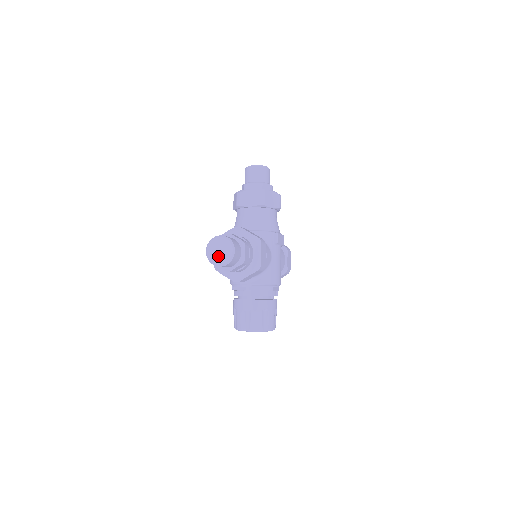
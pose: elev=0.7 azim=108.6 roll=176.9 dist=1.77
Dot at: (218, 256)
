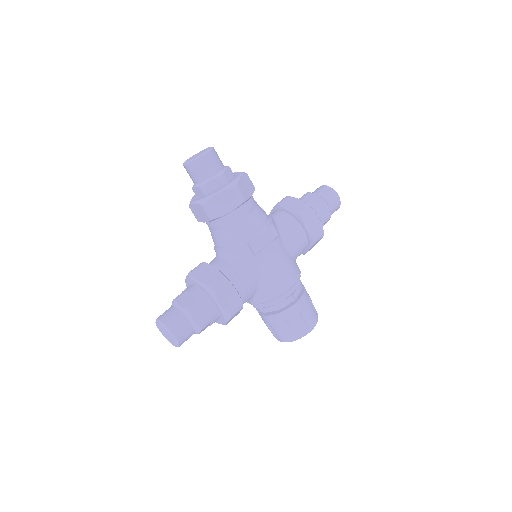
Dot at: (168, 339)
